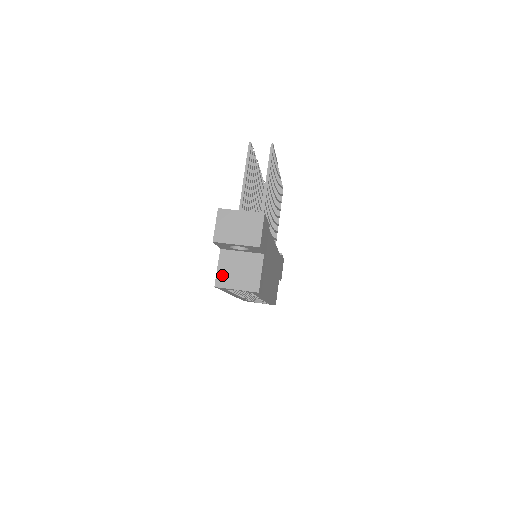
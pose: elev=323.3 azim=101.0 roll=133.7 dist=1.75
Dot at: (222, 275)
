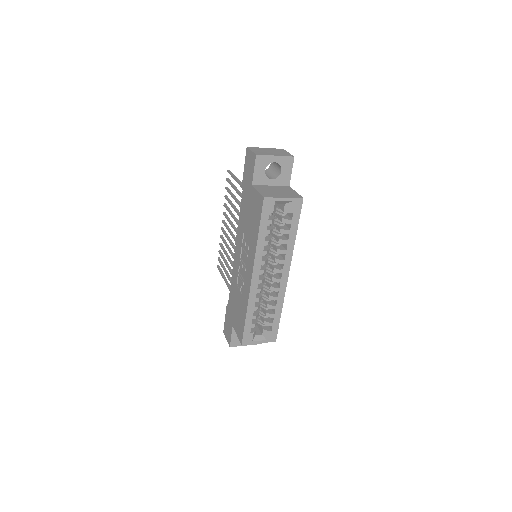
Dot at: (265, 193)
